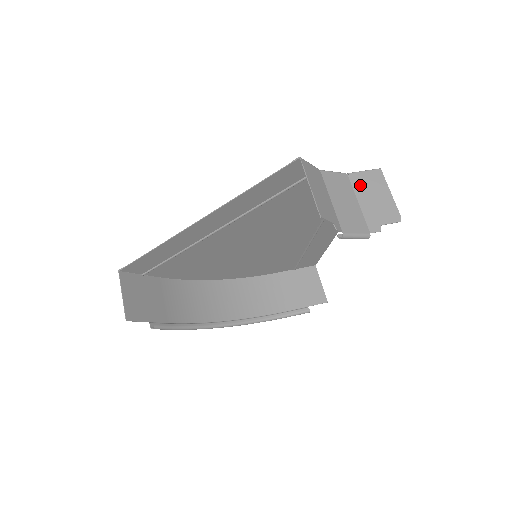
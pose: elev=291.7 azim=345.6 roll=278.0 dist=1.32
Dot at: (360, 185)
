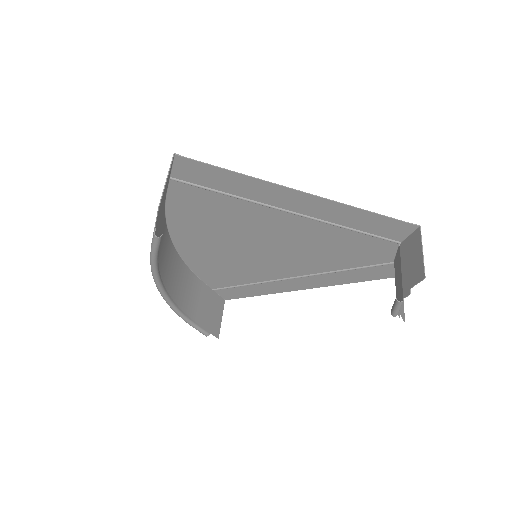
Dot at: occluded
